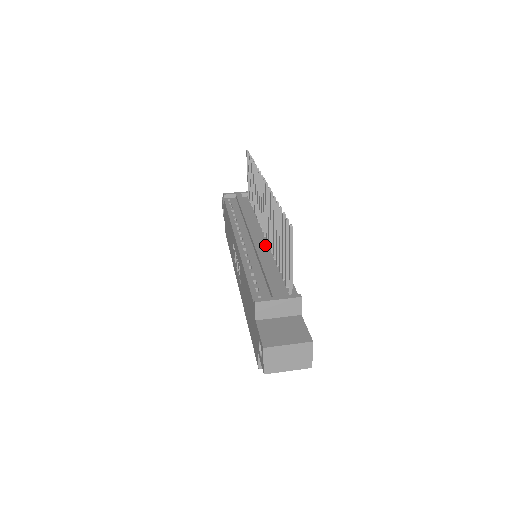
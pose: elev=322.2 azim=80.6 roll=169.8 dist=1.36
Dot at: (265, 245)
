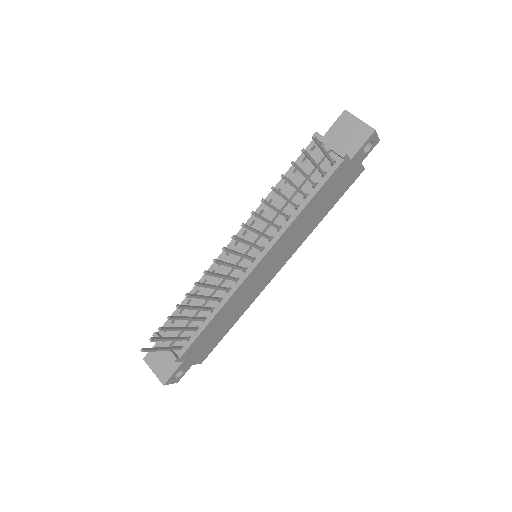
Dot at: (237, 274)
